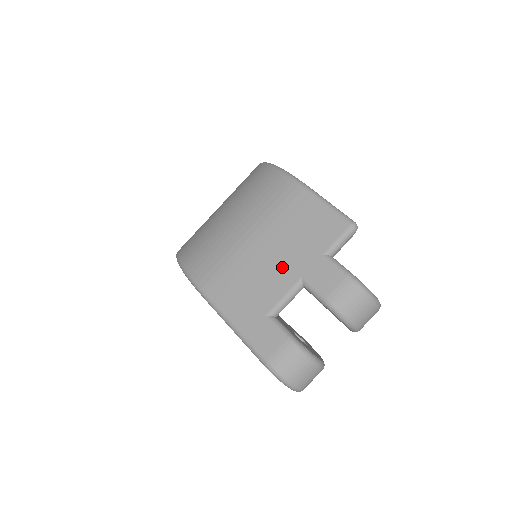
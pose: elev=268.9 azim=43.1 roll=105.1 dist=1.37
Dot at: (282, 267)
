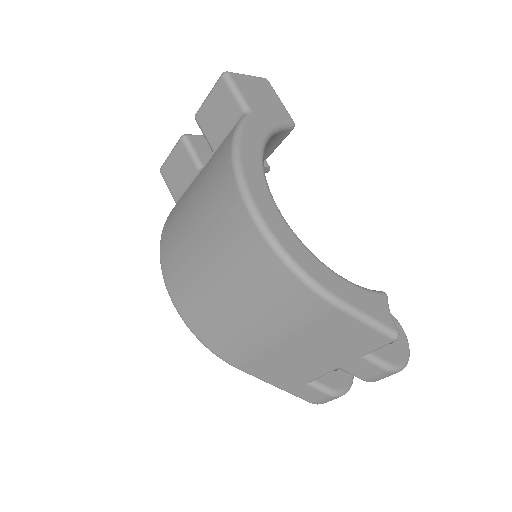
Dot at: (316, 360)
